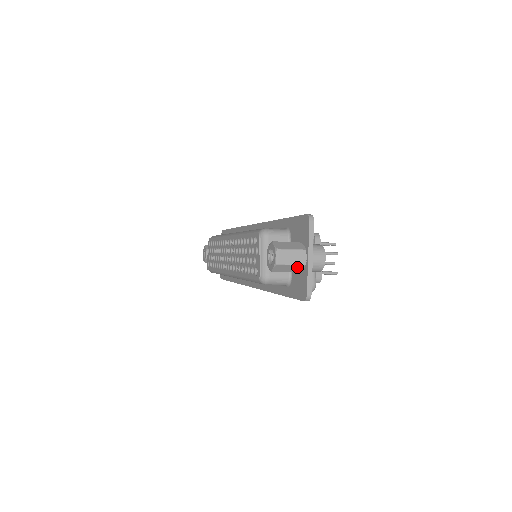
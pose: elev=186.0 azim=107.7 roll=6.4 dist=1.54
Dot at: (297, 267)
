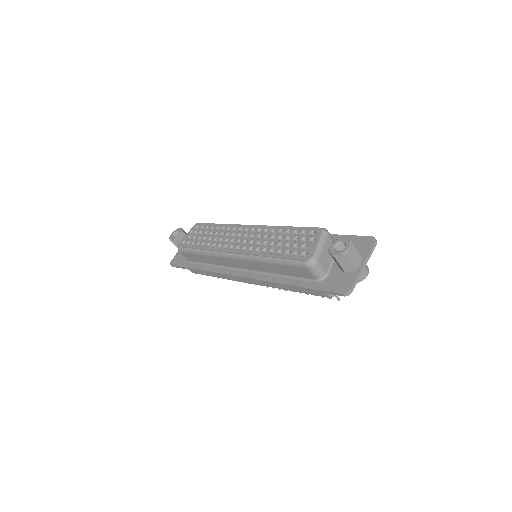
Dot at: (352, 266)
